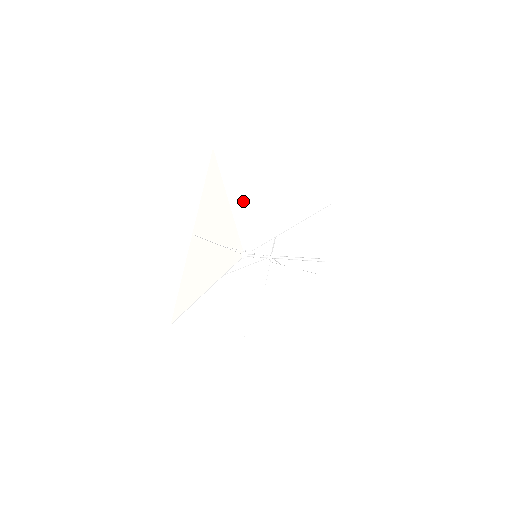
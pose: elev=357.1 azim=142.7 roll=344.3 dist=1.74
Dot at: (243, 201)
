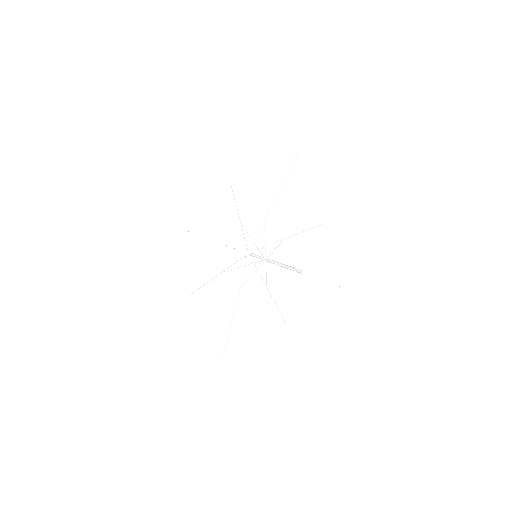
Dot at: (284, 211)
